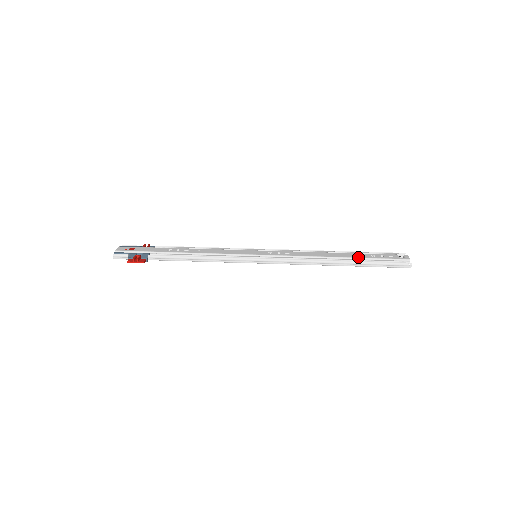
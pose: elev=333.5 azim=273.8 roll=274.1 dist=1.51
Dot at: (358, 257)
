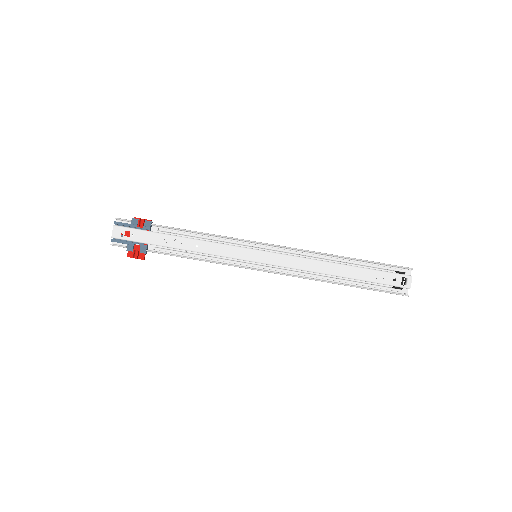
Dot at: (358, 279)
